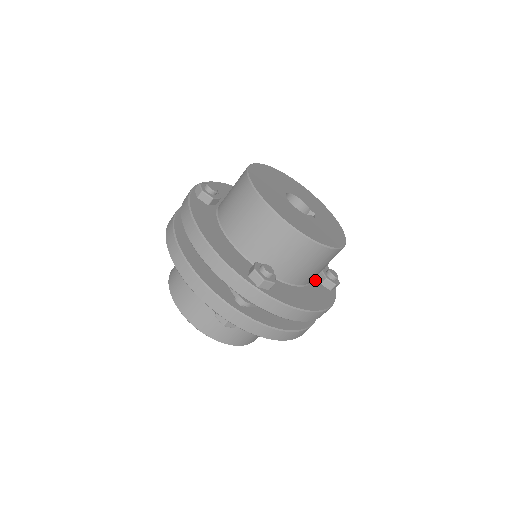
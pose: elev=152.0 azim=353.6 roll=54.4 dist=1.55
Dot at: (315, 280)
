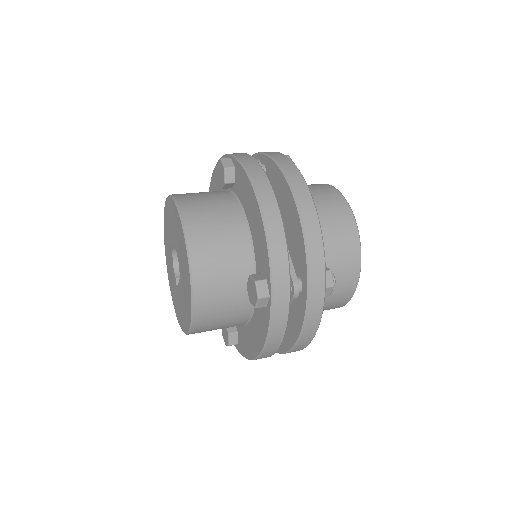
Dot at: occluded
